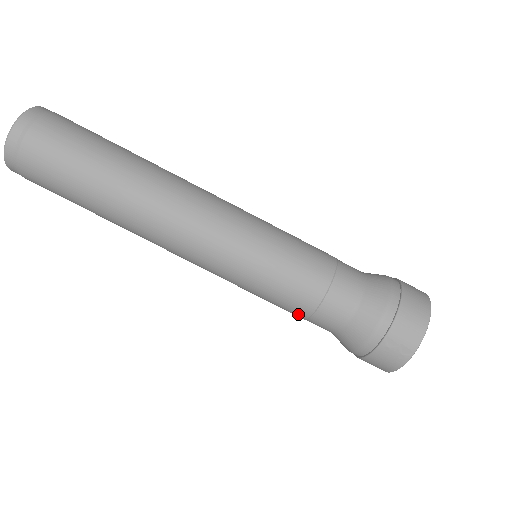
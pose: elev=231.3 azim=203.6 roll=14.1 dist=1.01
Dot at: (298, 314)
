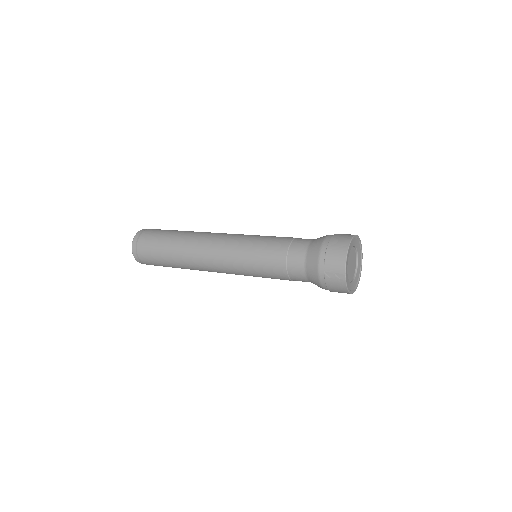
Dot at: (284, 279)
